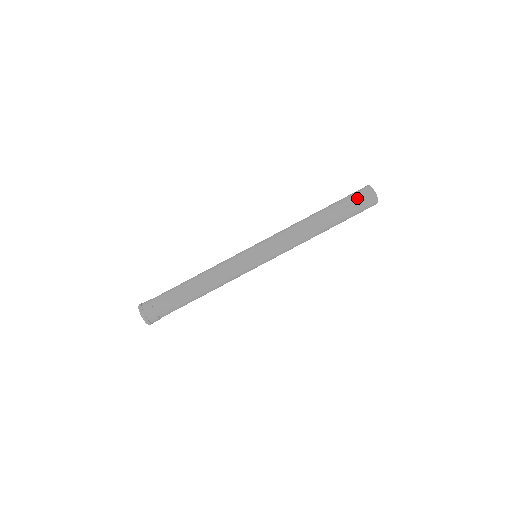
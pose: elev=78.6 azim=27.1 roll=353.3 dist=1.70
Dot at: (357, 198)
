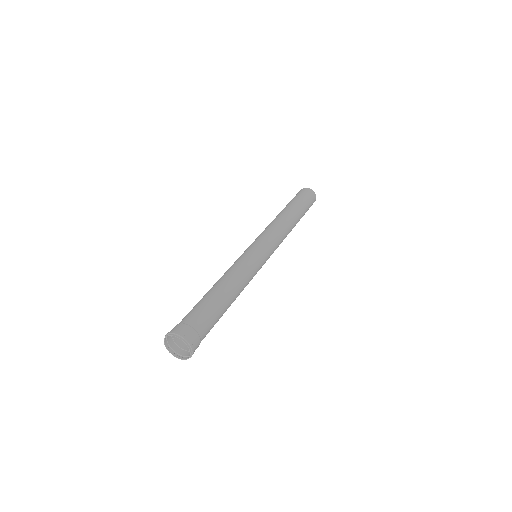
Dot at: (310, 201)
